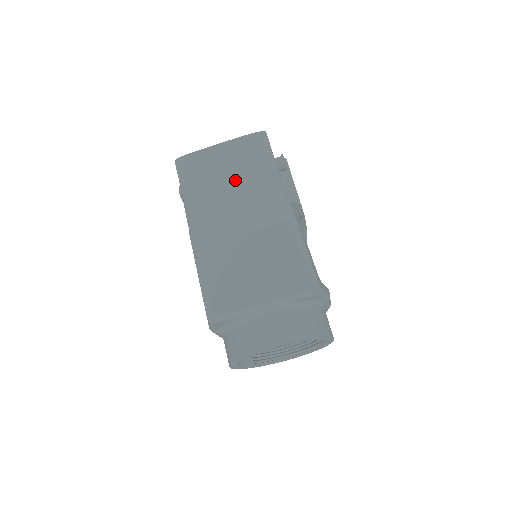
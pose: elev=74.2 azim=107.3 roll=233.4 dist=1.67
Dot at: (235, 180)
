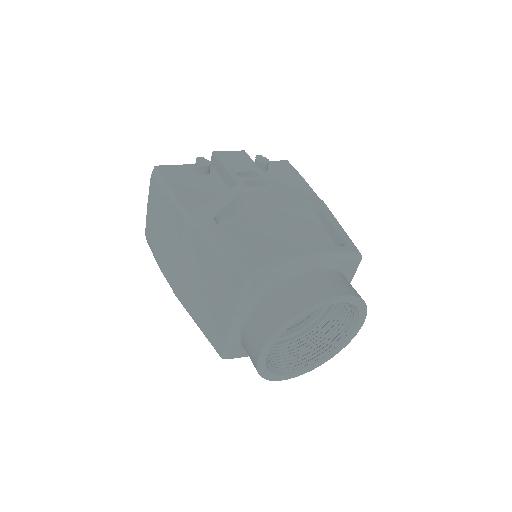
Dot at: (163, 229)
